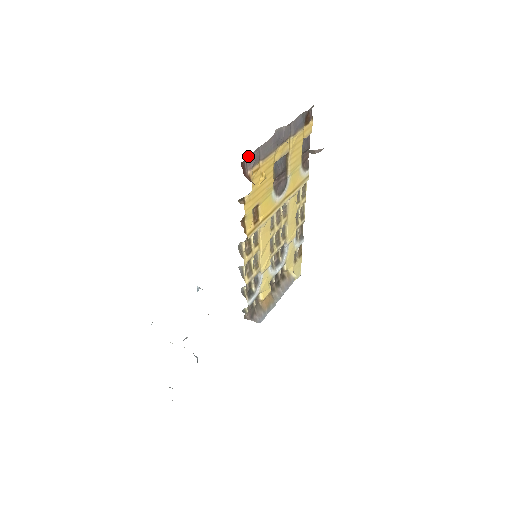
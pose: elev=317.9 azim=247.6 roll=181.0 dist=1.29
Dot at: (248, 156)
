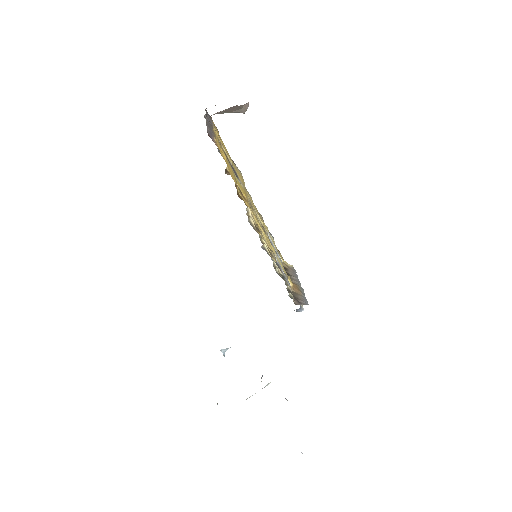
Dot at: occluded
